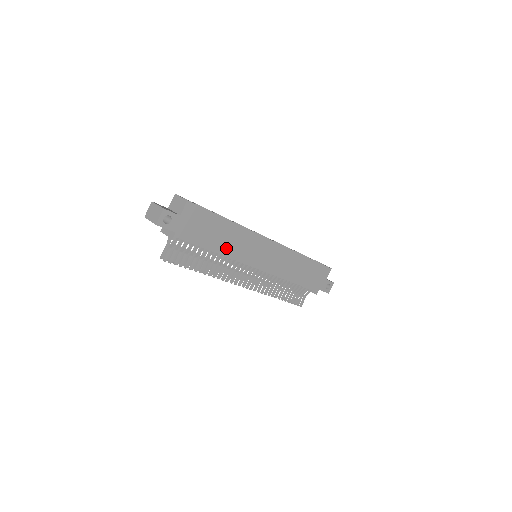
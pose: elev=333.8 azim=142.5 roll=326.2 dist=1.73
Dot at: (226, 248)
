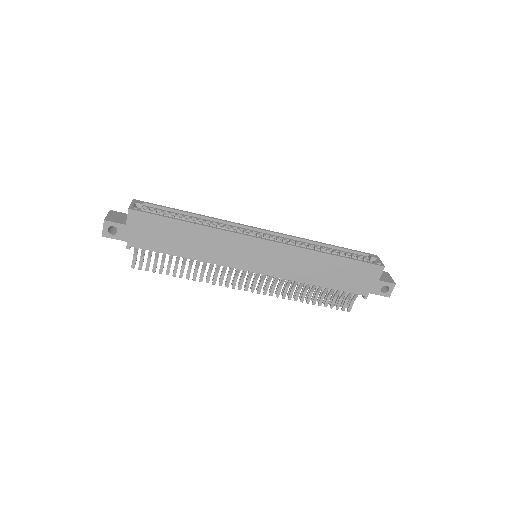
Dot at: (198, 252)
